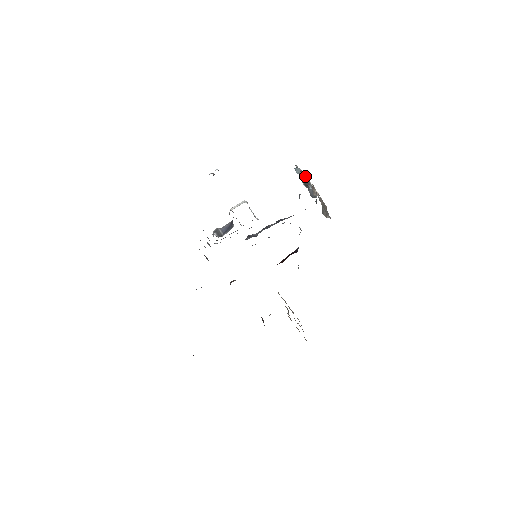
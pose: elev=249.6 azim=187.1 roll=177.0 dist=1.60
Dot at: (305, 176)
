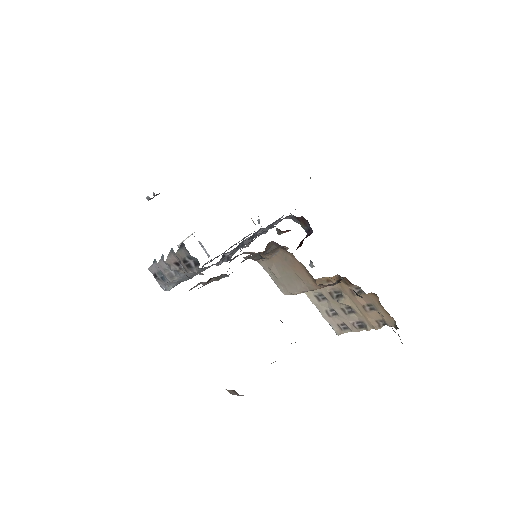
Dot at: occluded
